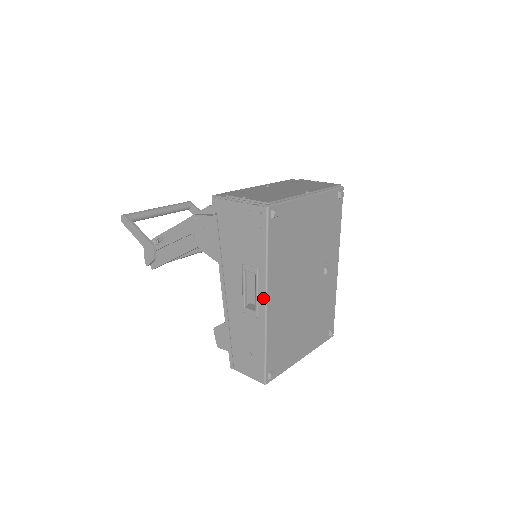
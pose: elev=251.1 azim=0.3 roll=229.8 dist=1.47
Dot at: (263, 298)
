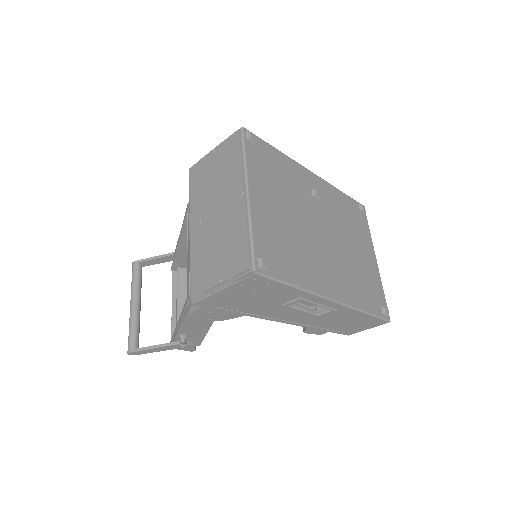
Dot at: (328, 302)
